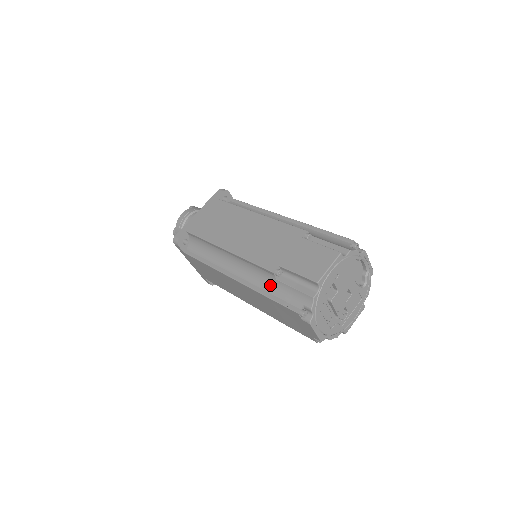
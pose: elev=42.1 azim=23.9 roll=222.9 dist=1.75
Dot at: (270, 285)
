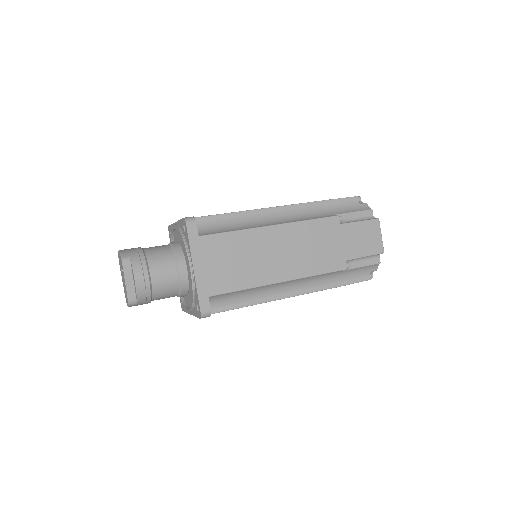
Dot at: (336, 277)
